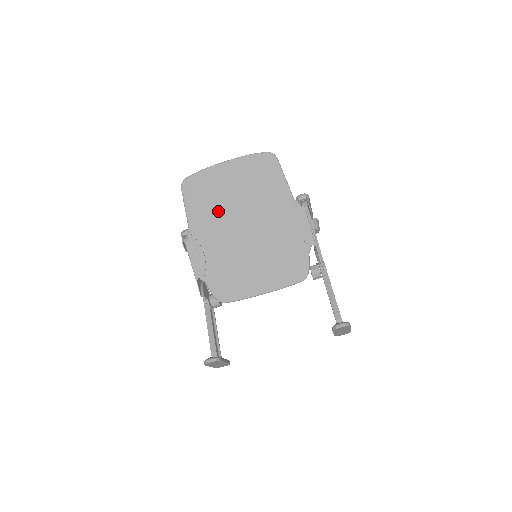
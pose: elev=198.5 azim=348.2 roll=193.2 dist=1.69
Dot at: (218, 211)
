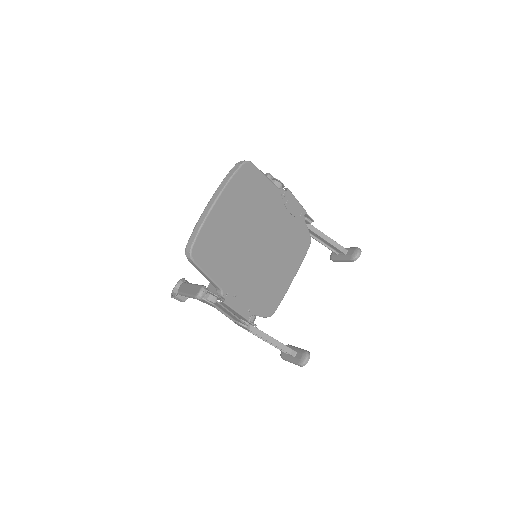
Dot at: (234, 251)
